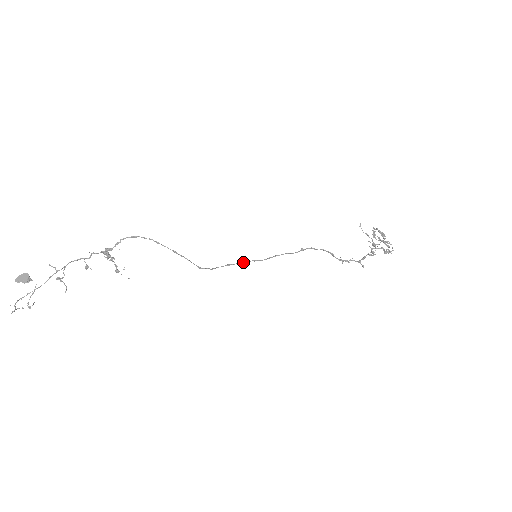
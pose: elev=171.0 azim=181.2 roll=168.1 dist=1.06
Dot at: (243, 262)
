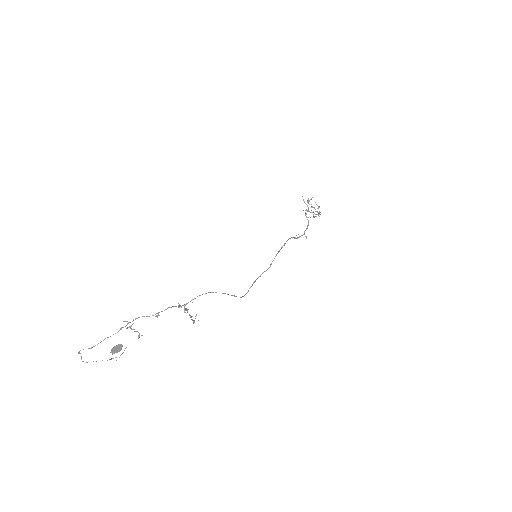
Dot at: (260, 276)
